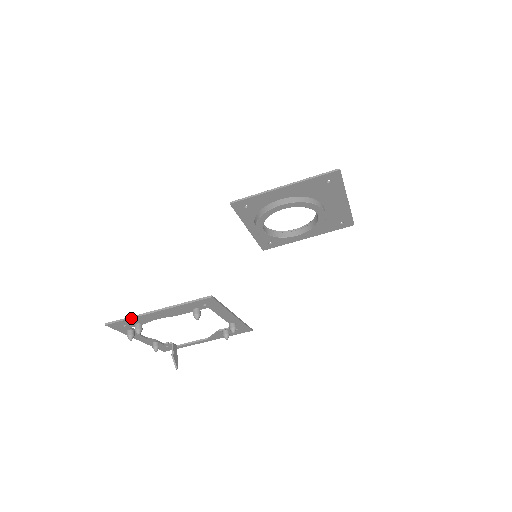
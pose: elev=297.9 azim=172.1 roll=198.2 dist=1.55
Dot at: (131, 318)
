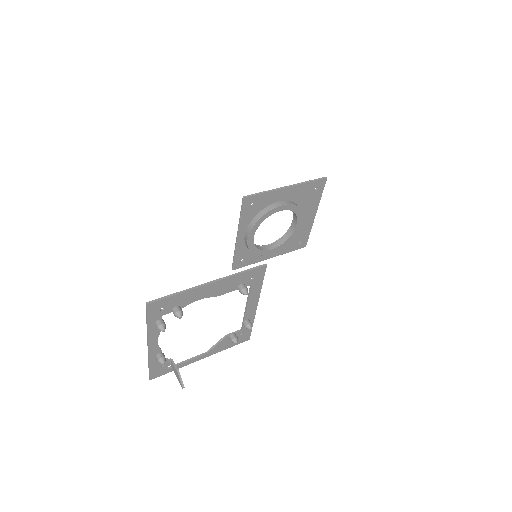
Dot at: (180, 293)
